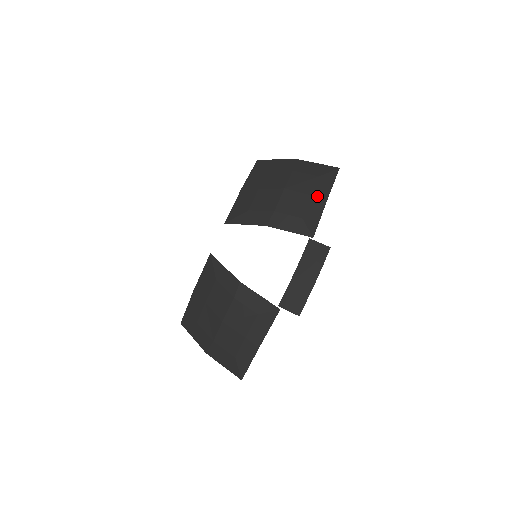
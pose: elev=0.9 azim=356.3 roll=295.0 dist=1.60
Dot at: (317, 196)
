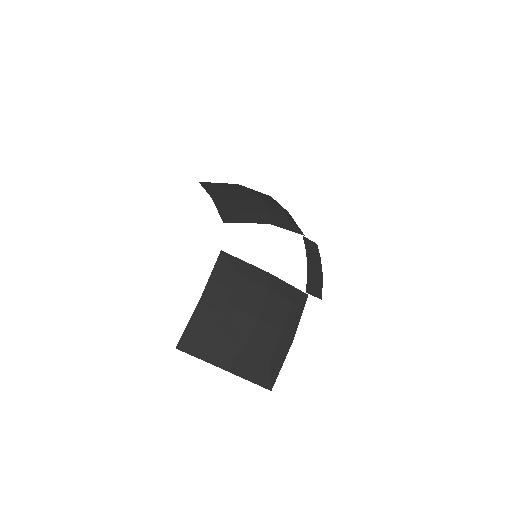
Dot at: (283, 208)
